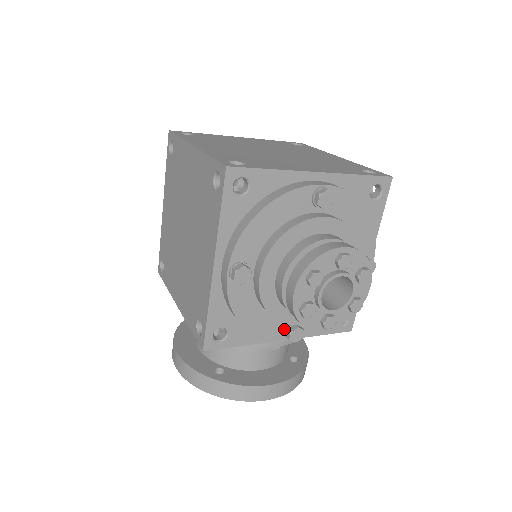
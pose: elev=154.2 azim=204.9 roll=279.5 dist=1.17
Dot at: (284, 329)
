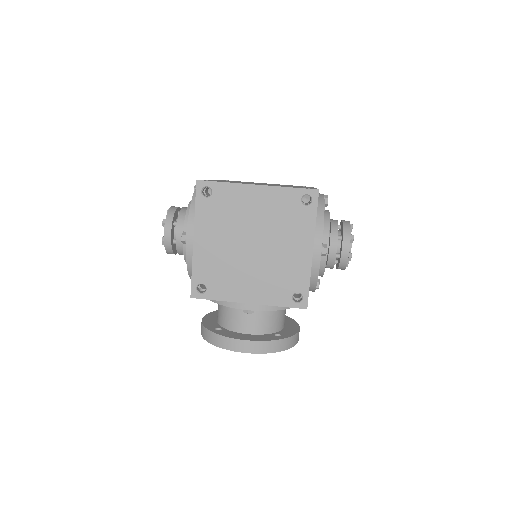
Dot at: occluded
